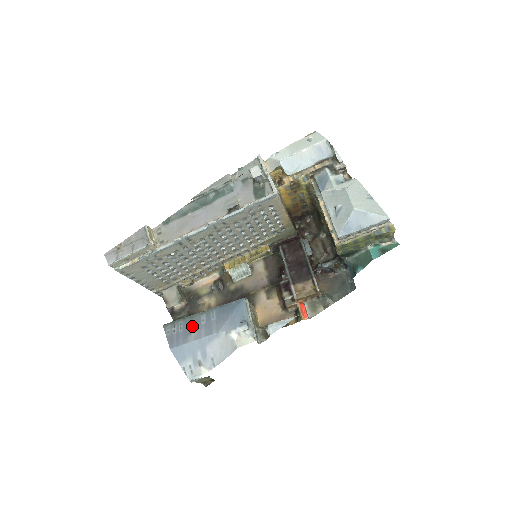
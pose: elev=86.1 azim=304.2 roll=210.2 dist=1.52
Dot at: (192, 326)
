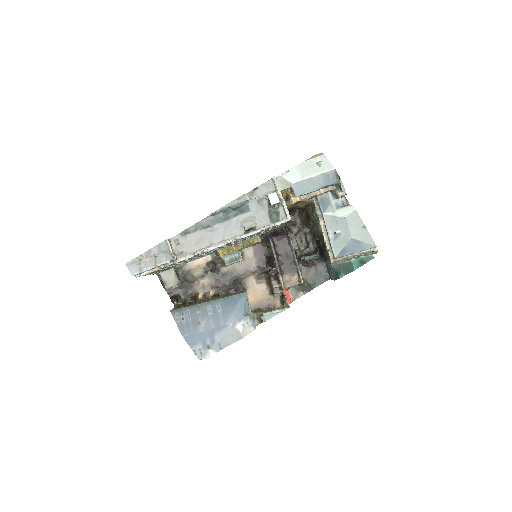
Dot at: (200, 316)
